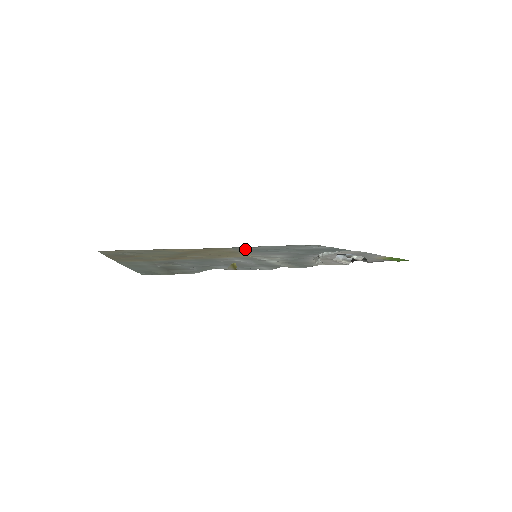
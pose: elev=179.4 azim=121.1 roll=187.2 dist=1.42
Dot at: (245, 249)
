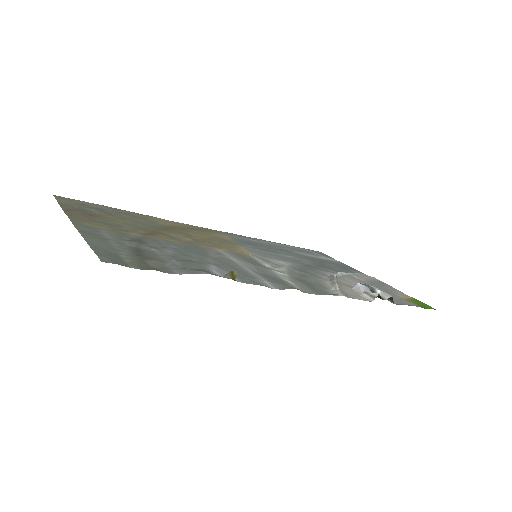
Dot at: (241, 239)
